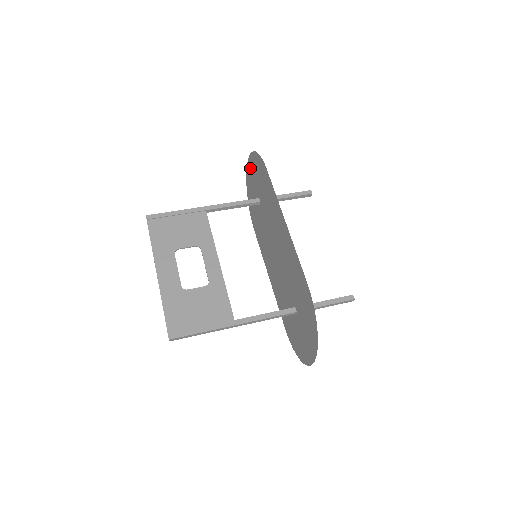
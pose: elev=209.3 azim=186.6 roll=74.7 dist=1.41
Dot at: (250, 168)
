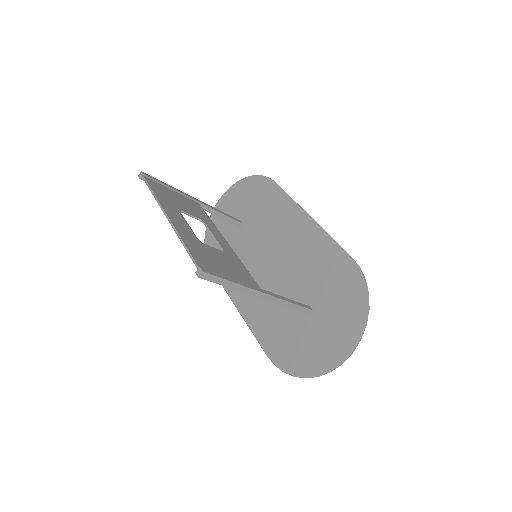
Dot at: (228, 198)
